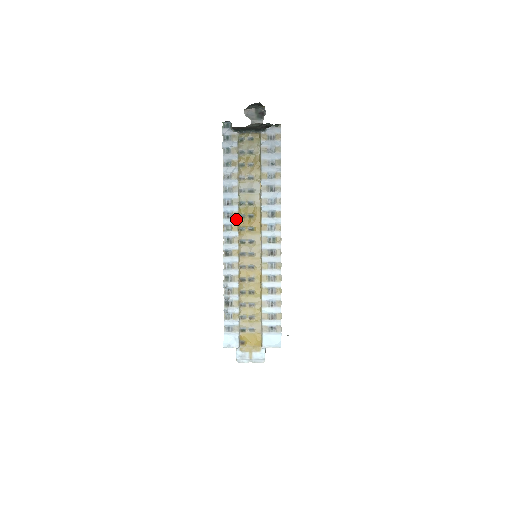
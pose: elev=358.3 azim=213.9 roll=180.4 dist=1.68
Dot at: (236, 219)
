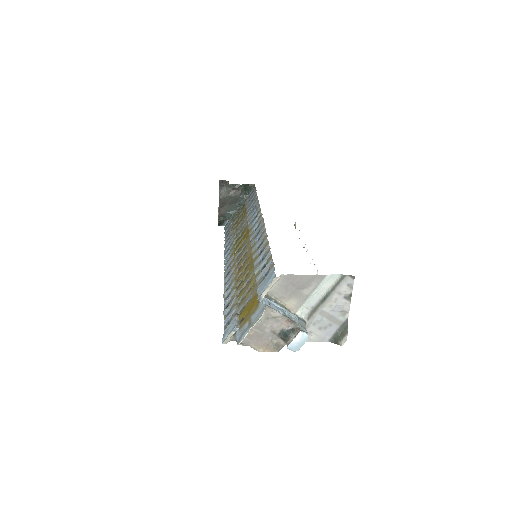
Dot at: (232, 251)
